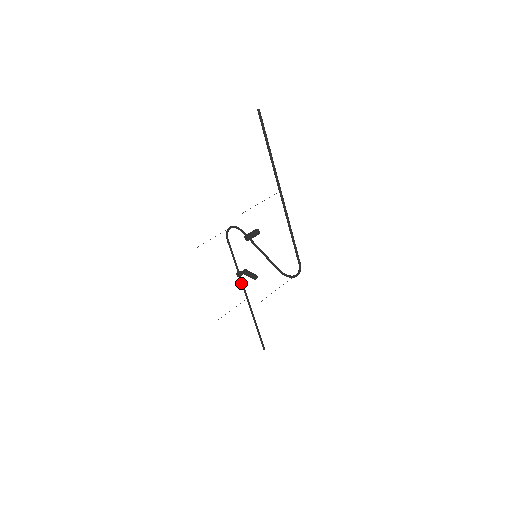
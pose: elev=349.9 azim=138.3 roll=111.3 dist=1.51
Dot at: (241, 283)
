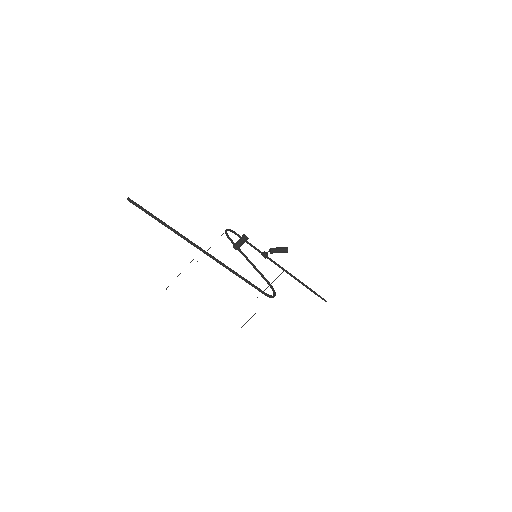
Dot at: (271, 261)
